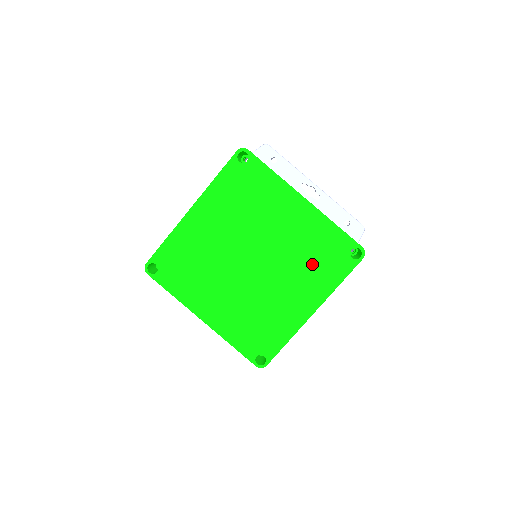
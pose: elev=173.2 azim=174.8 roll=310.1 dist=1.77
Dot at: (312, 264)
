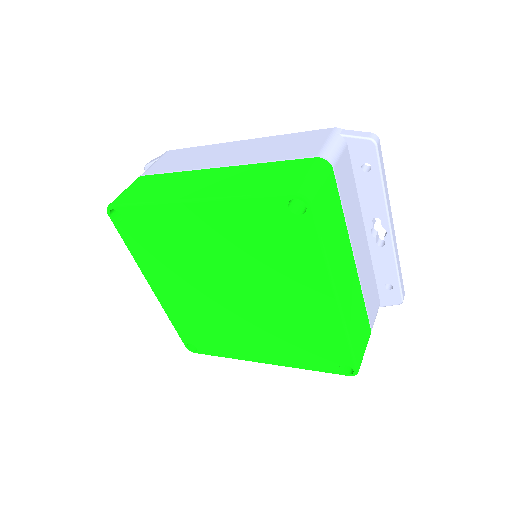
Dot at: (294, 342)
